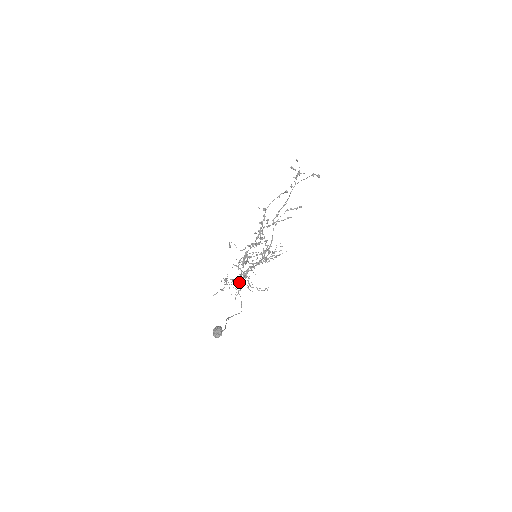
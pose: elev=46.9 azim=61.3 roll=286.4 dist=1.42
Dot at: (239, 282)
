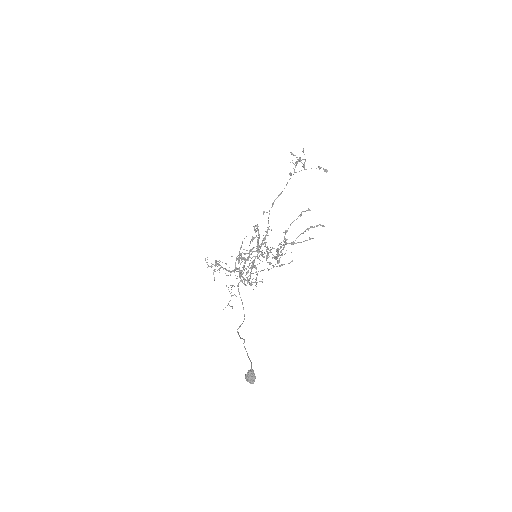
Dot at: (228, 271)
